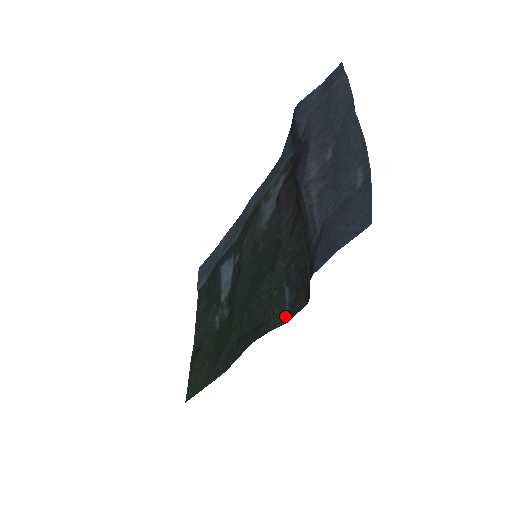
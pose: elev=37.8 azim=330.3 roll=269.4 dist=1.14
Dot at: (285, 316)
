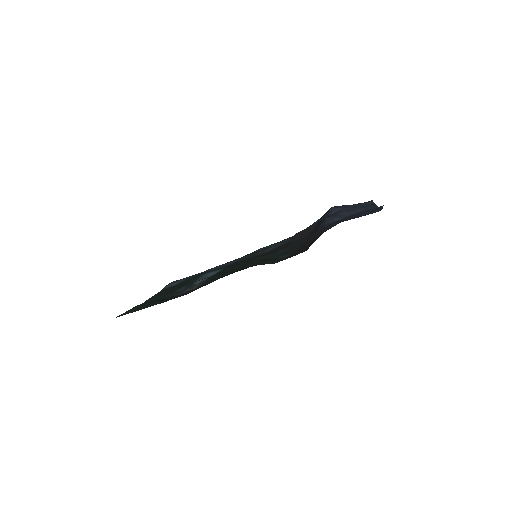
Dot at: (276, 262)
